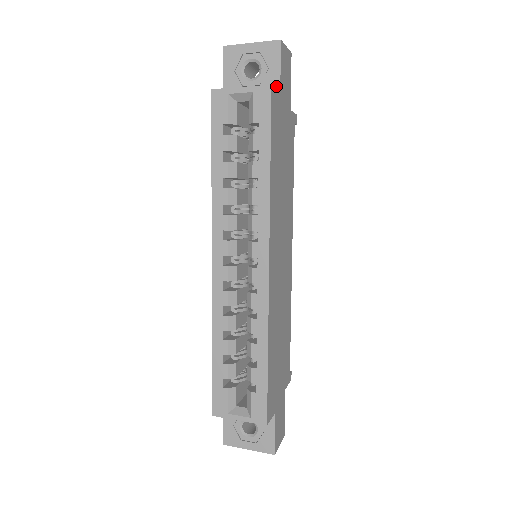
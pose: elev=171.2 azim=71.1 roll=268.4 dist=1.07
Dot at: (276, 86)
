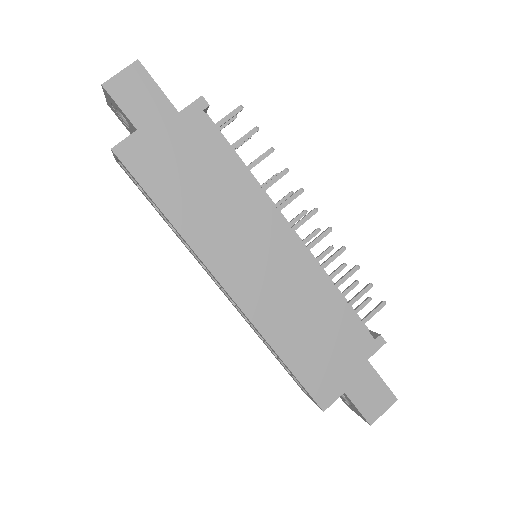
Dot at: (133, 126)
